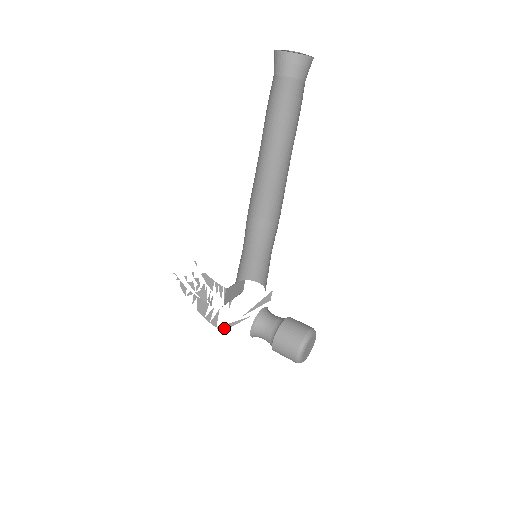
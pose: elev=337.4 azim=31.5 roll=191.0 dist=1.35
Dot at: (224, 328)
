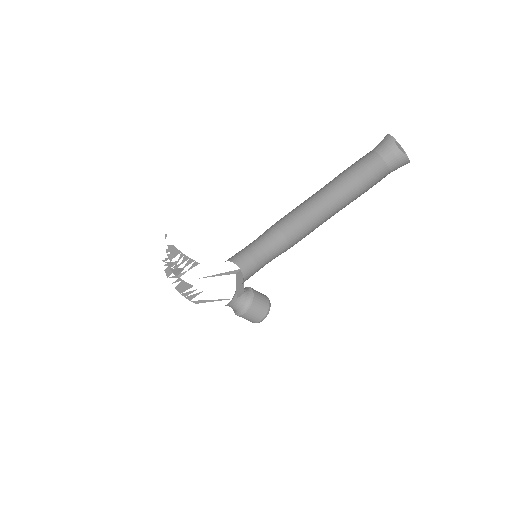
Dot at: (199, 302)
